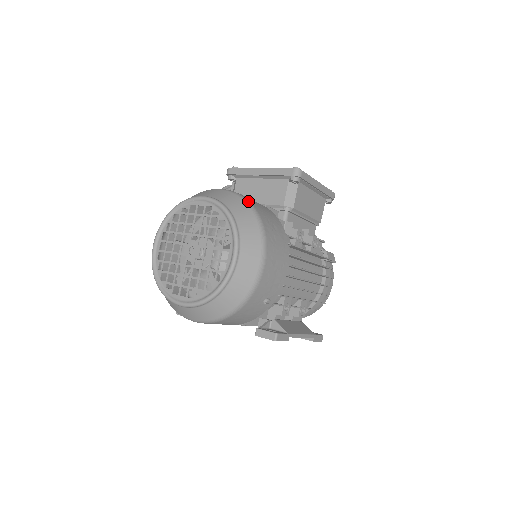
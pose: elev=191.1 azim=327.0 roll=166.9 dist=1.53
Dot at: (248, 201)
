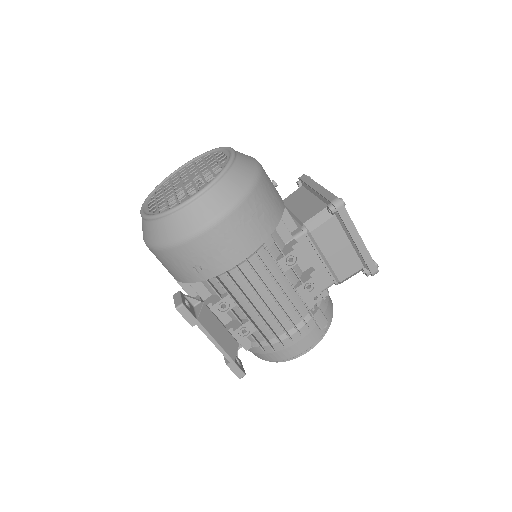
Dot at: (258, 176)
